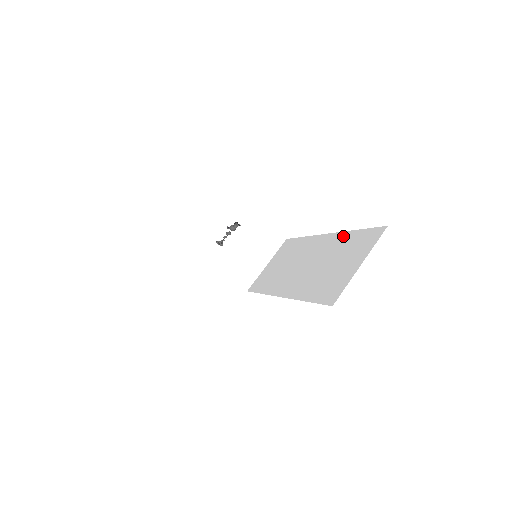
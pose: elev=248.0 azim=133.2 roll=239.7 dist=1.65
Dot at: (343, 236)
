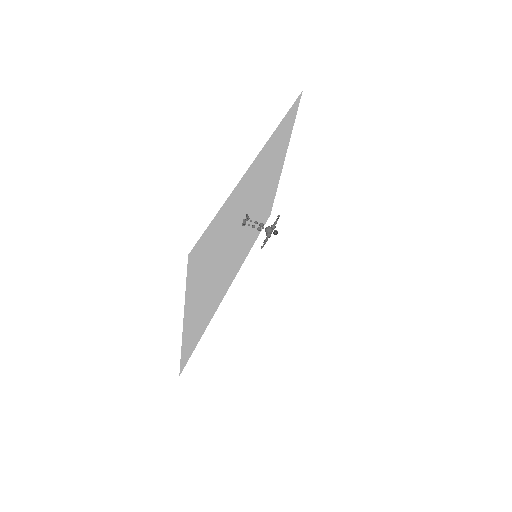
Dot at: (297, 351)
